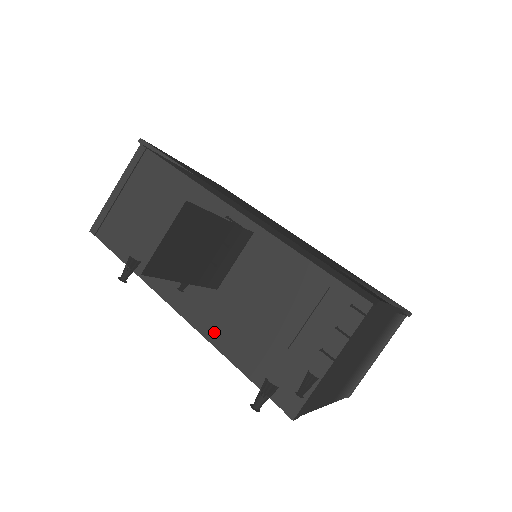
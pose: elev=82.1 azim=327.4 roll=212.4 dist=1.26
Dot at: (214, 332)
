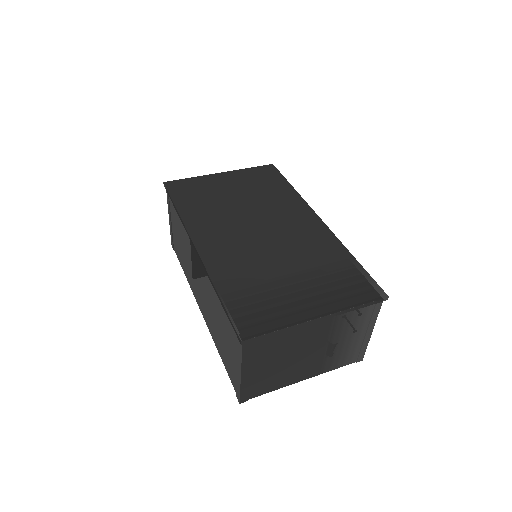
Dot at: (212, 332)
